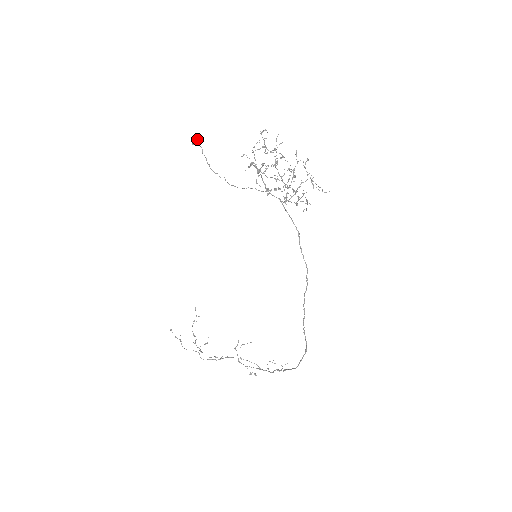
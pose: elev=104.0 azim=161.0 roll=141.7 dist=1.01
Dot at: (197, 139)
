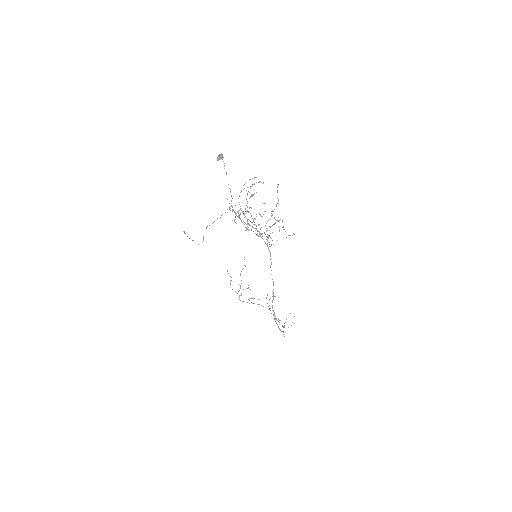
Dot at: (221, 156)
